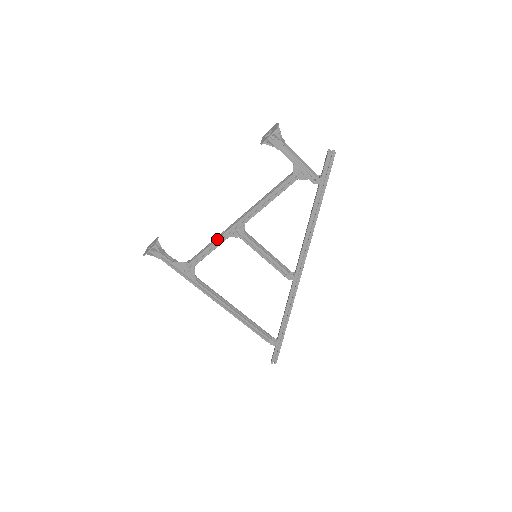
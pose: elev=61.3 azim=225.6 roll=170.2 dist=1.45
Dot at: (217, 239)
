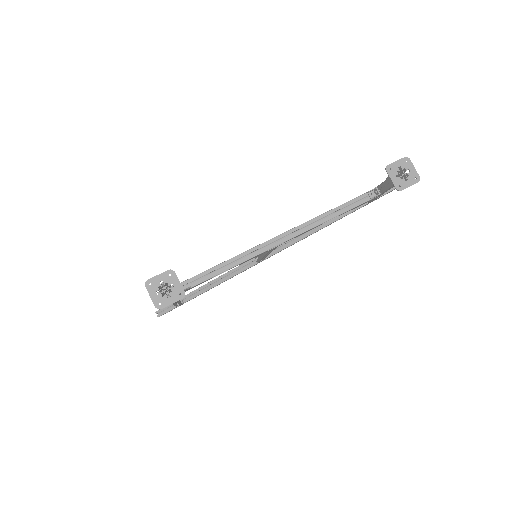
Dot at: (250, 259)
